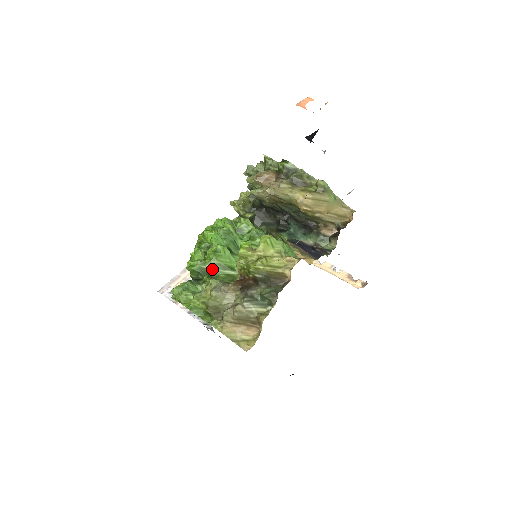
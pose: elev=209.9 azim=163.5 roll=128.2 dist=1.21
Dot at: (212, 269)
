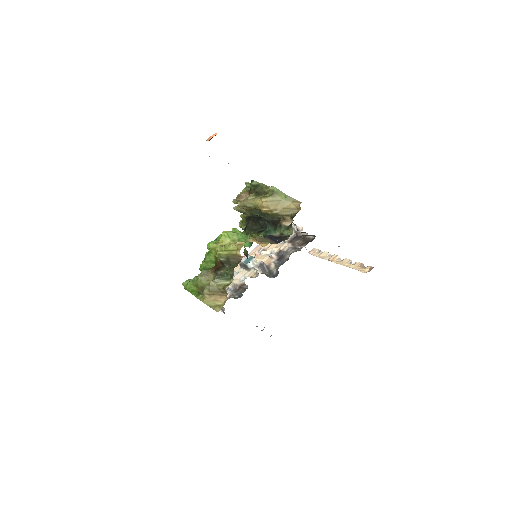
Dot at: (207, 265)
